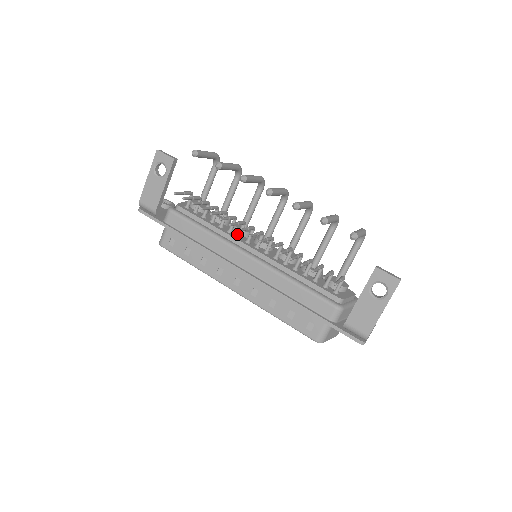
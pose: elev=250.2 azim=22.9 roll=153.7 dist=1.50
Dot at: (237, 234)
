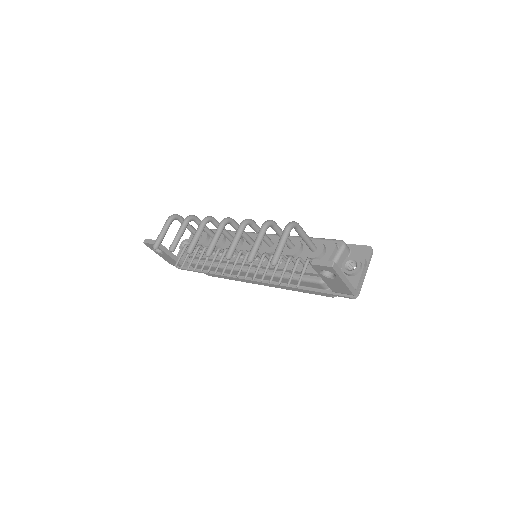
Dot at: occluded
